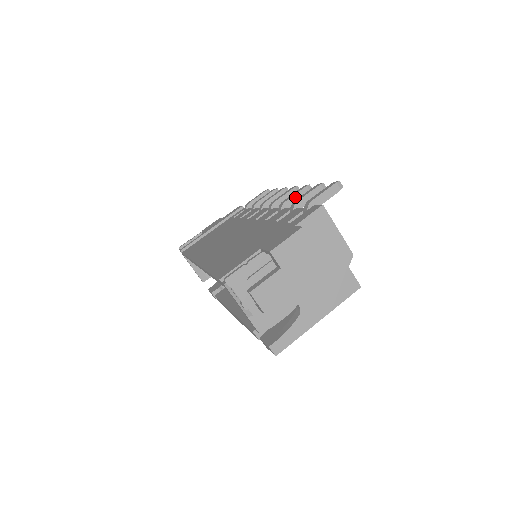
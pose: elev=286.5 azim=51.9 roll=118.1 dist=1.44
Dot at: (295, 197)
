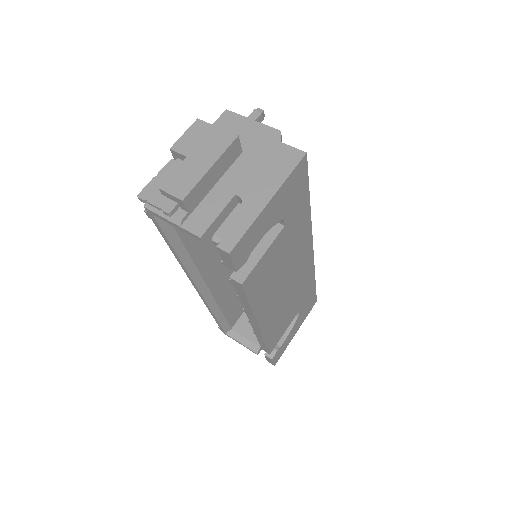
Dot at: occluded
